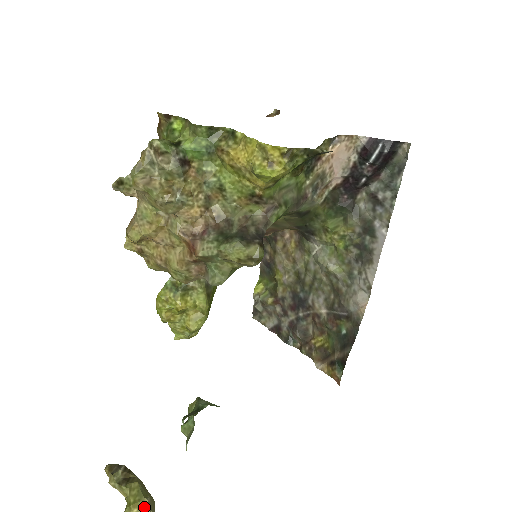
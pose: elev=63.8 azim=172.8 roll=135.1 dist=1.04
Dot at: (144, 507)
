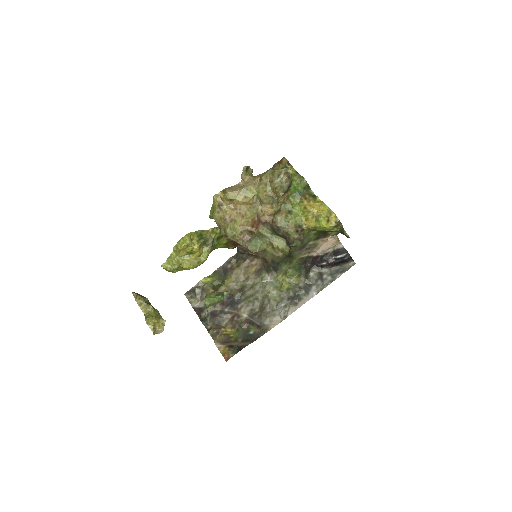
Dot at: (161, 323)
